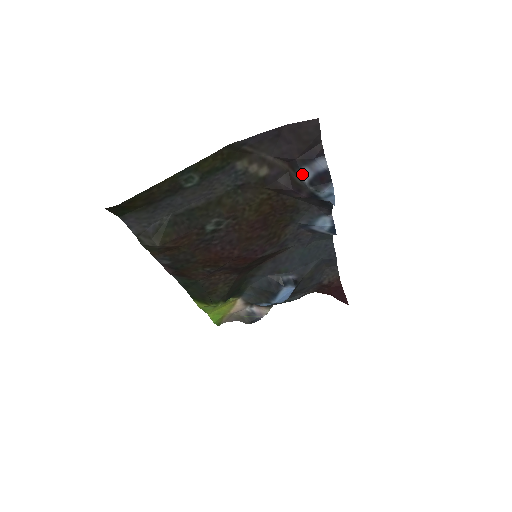
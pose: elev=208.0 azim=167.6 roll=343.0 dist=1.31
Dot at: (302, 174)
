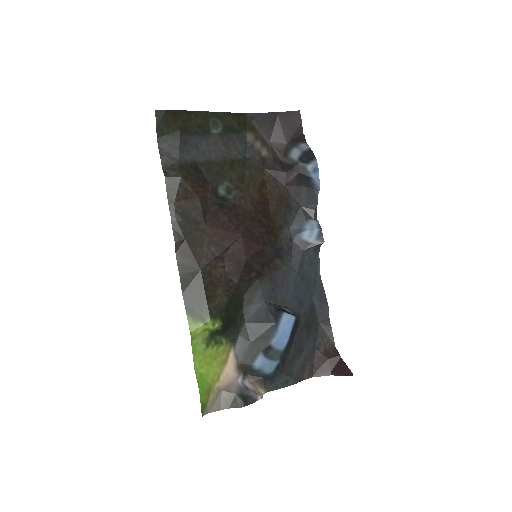
Dot at: (293, 154)
